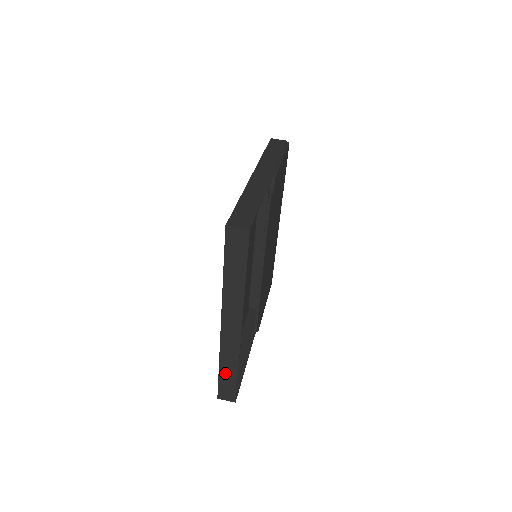
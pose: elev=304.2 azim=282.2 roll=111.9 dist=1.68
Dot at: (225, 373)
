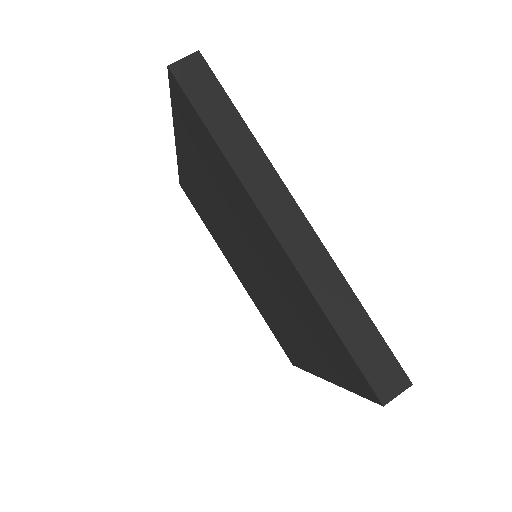
Dot at: (349, 330)
